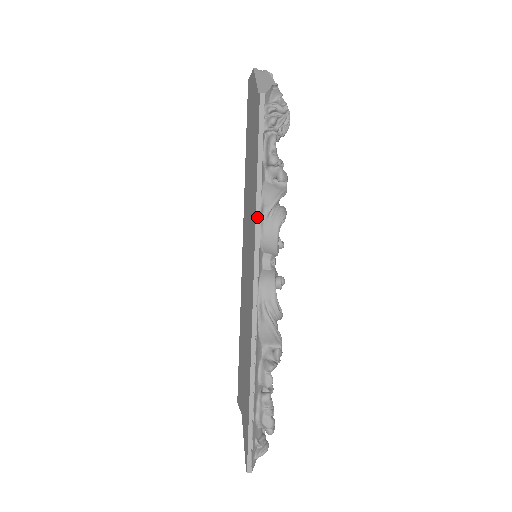
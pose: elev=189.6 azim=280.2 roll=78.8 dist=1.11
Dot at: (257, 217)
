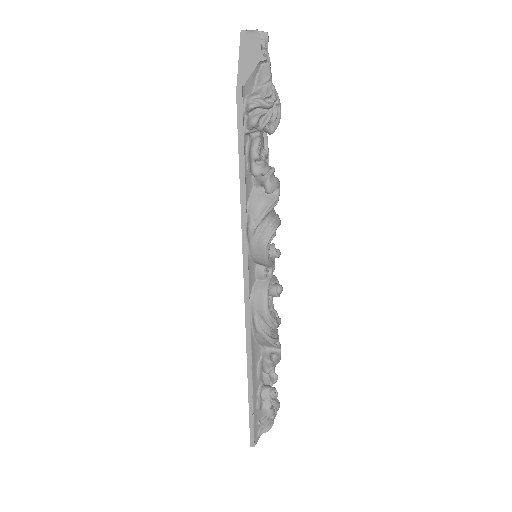
Dot at: (243, 233)
